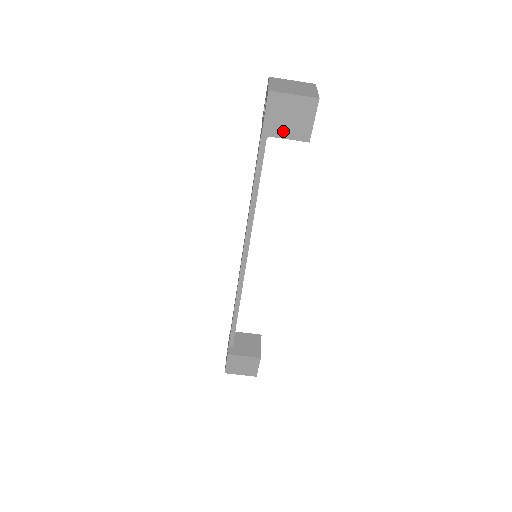
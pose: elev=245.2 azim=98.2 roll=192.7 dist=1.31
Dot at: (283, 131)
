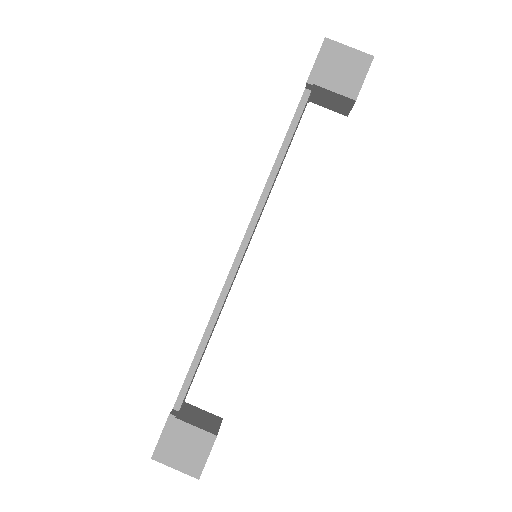
Dot at: (331, 82)
